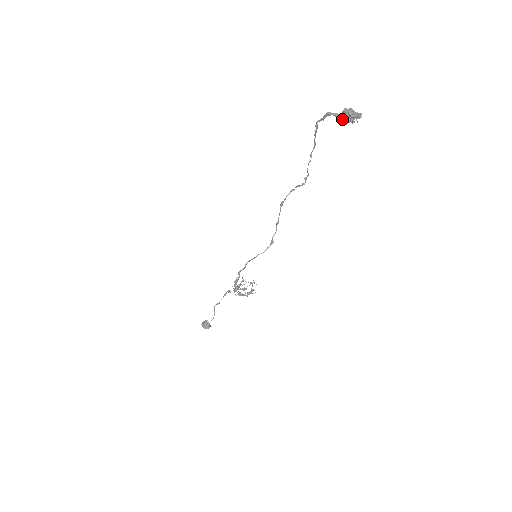
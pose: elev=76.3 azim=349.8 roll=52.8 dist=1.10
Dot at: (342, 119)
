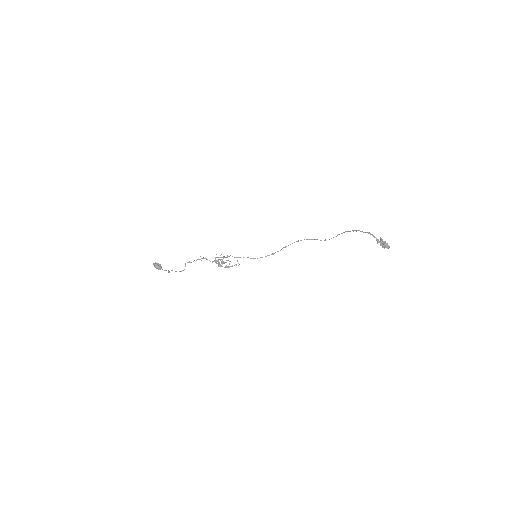
Dot at: (380, 245)
